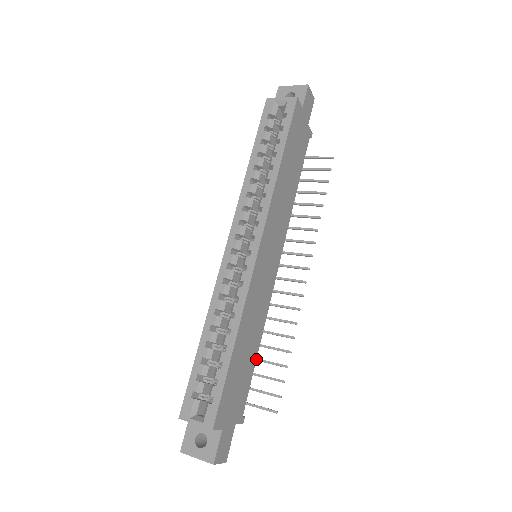
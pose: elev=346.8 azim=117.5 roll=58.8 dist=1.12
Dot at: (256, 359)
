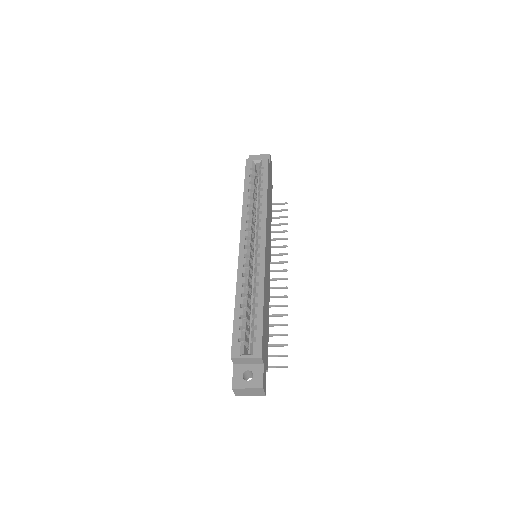
Dot at: (268, 326)
